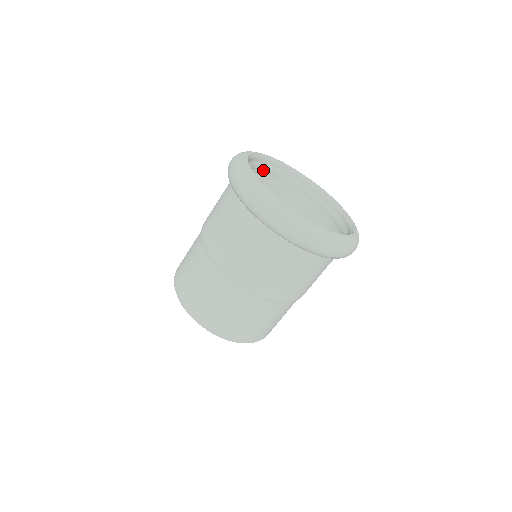
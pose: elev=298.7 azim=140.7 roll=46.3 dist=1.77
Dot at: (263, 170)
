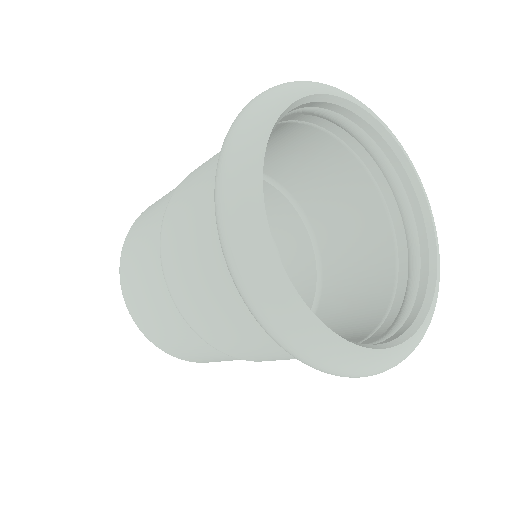
Dot at: (378, 162)
